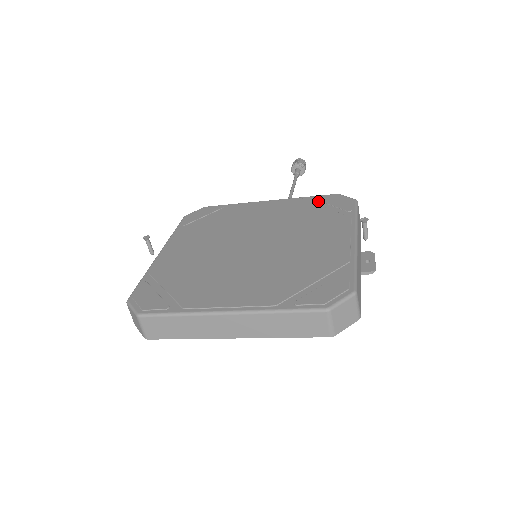
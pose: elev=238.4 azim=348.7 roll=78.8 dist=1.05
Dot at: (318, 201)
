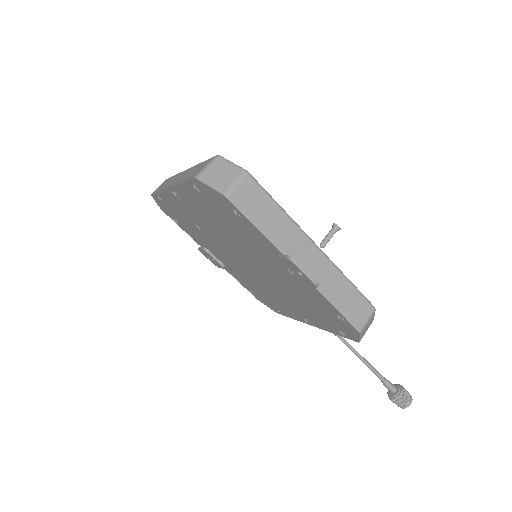
Dot at: occluded
